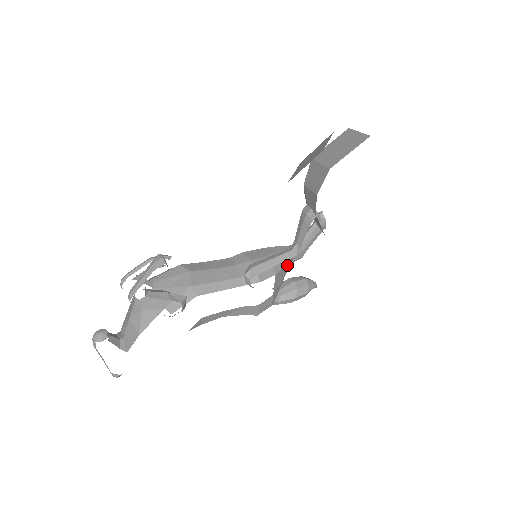
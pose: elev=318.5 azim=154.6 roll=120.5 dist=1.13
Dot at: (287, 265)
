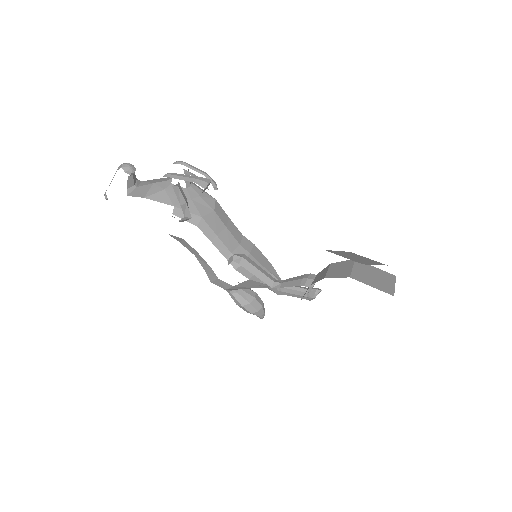
Dot at: (263, 285)
